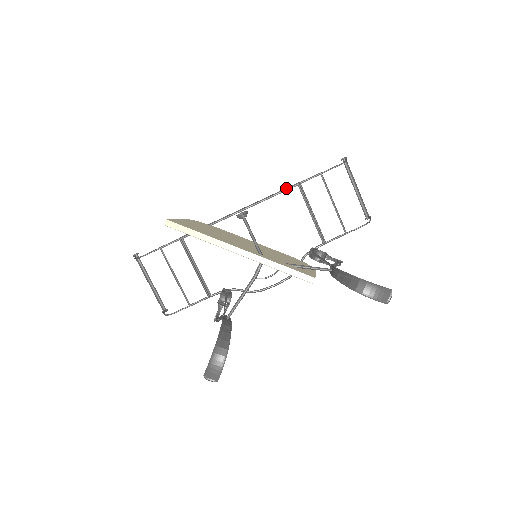
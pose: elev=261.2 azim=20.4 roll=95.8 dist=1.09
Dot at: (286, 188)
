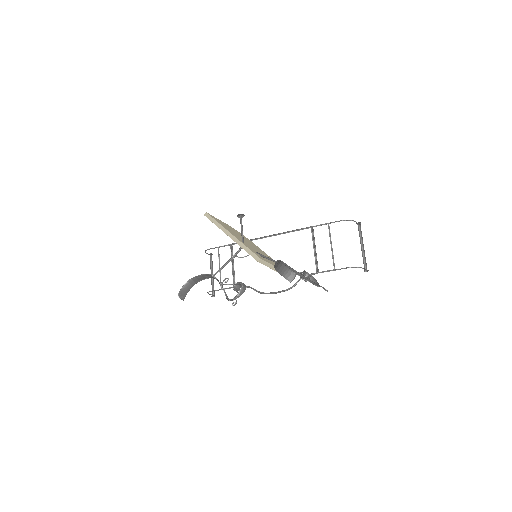
Dot at: (303, 228)
